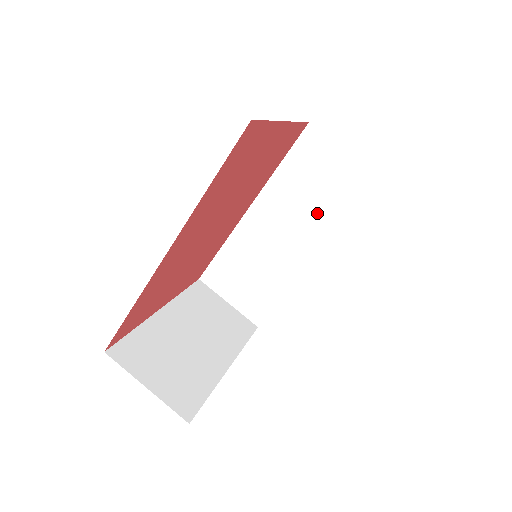
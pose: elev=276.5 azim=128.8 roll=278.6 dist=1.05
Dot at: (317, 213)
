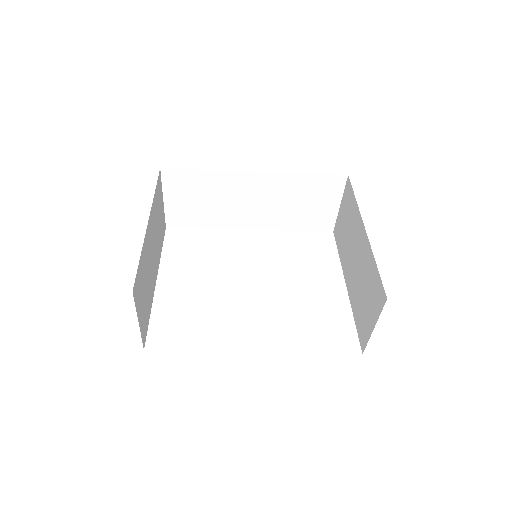
Dot at: (285, 214)
